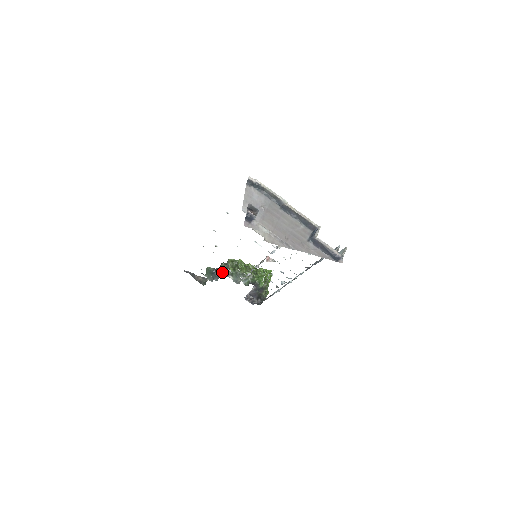
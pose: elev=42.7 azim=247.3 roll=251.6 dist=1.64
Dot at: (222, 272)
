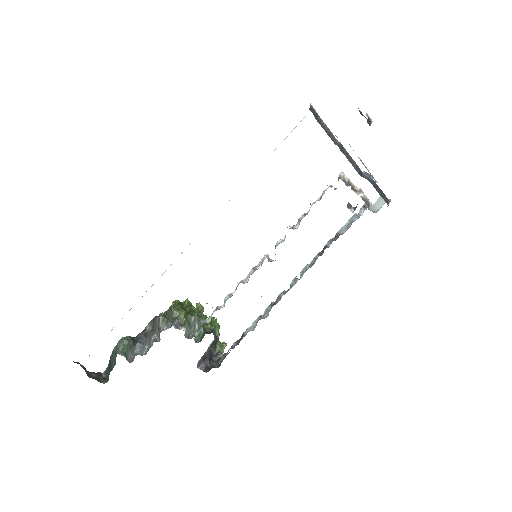
Dot at: (165, 327)
